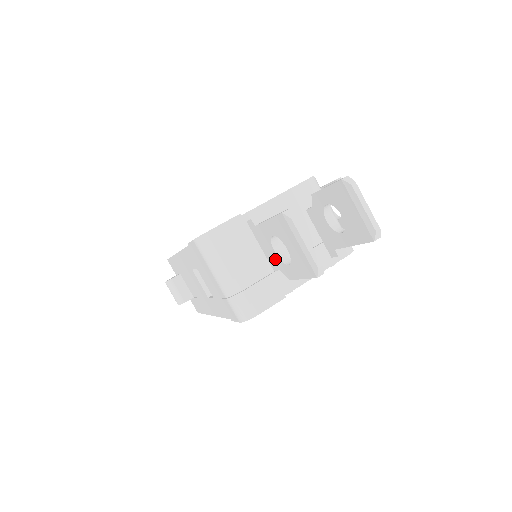
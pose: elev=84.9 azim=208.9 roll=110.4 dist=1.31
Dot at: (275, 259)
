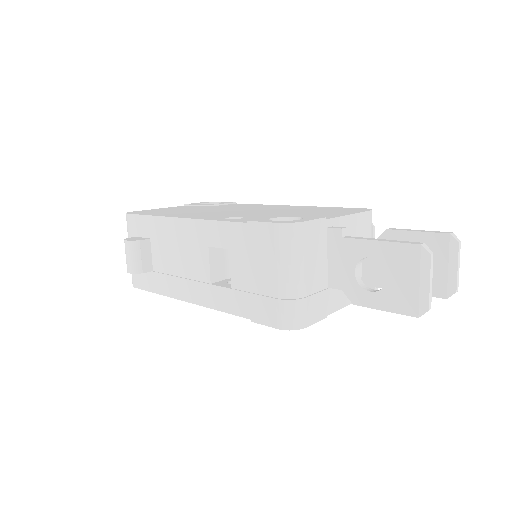
Dot at: (347, 278)
